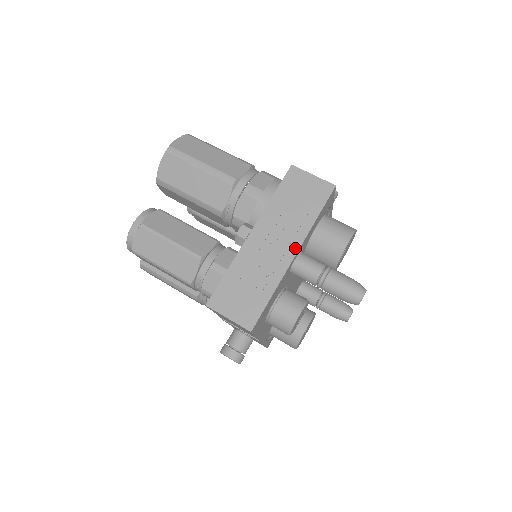
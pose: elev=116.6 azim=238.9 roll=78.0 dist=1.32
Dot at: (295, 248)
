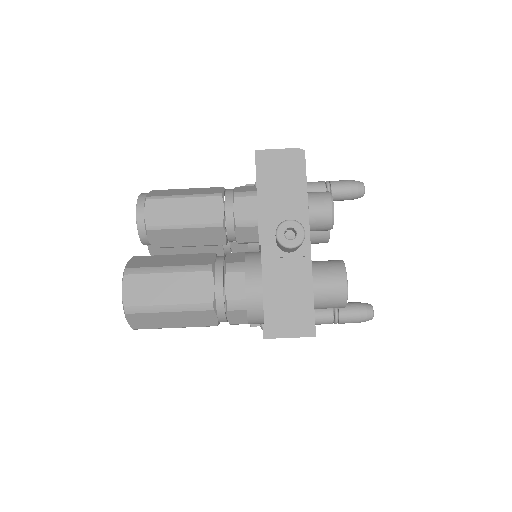
Dot at: occluded
